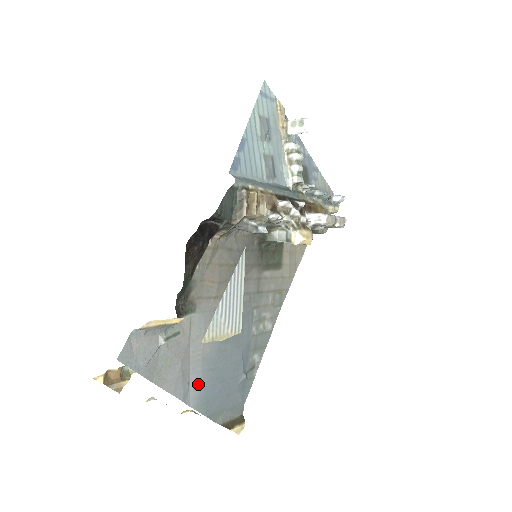
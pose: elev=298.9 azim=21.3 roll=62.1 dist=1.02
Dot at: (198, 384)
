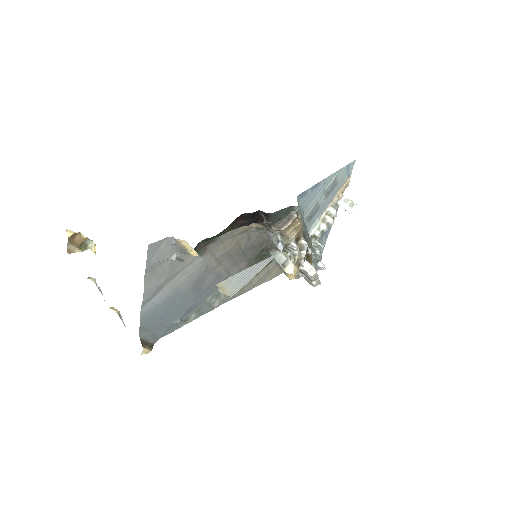
Dot at: (158, 301)
